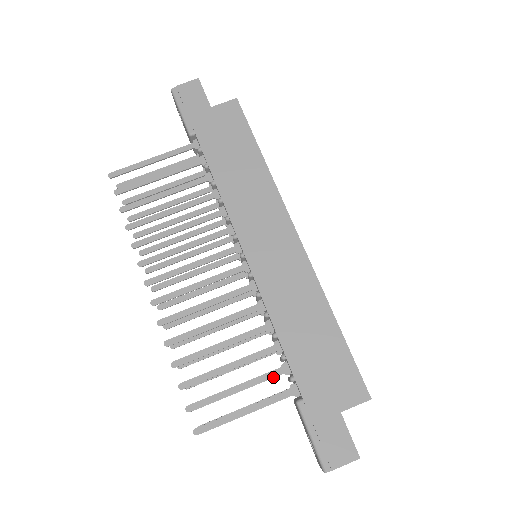
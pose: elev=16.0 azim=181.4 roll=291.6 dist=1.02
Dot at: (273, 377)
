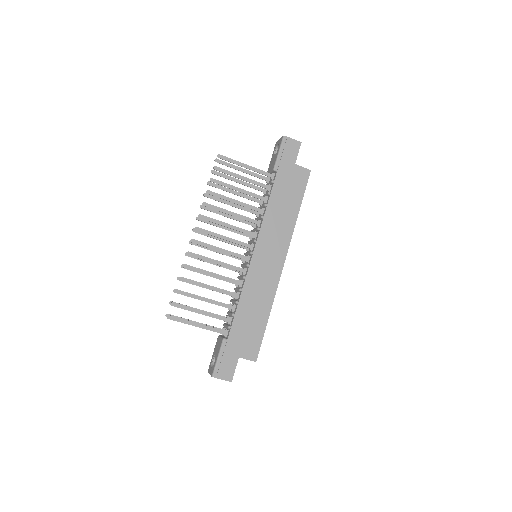
Dot at: occluded
